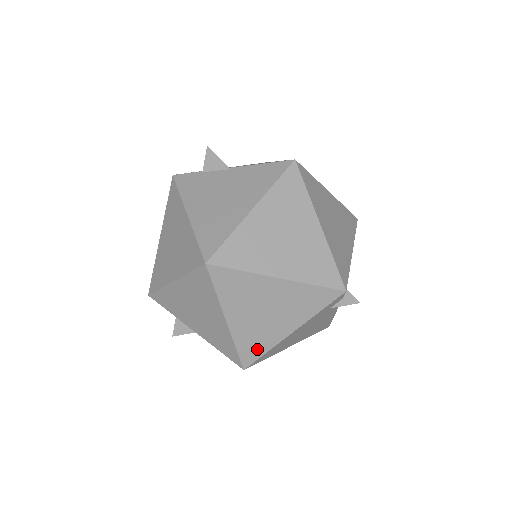
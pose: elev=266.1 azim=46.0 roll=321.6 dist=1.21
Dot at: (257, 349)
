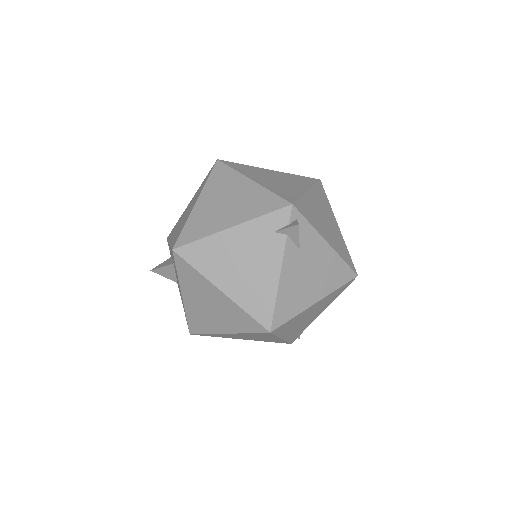
Dot at: (196, 233)
